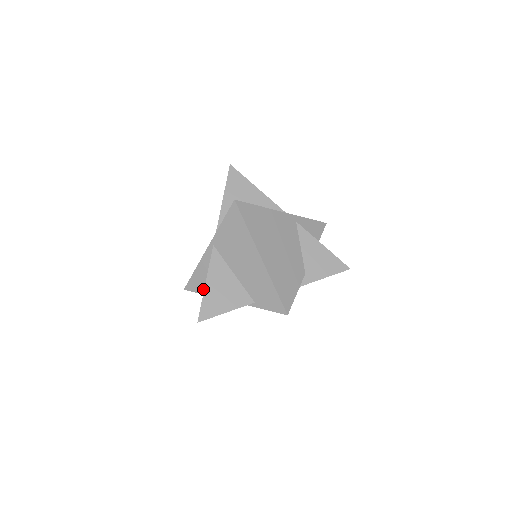
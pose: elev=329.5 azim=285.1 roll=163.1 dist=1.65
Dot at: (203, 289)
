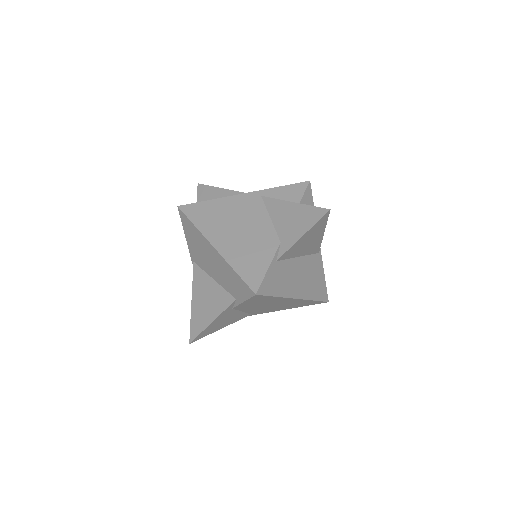
Dot at: occluded
